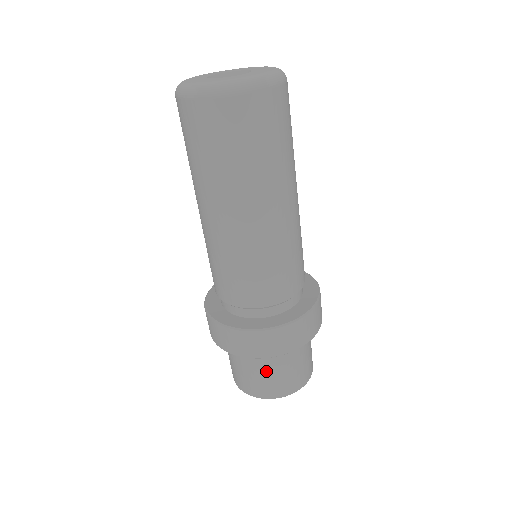
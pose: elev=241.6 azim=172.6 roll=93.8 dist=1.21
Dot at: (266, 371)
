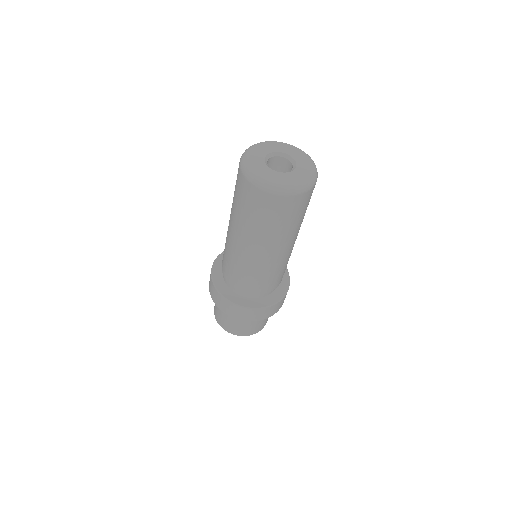
Dot at: (222, 312)
